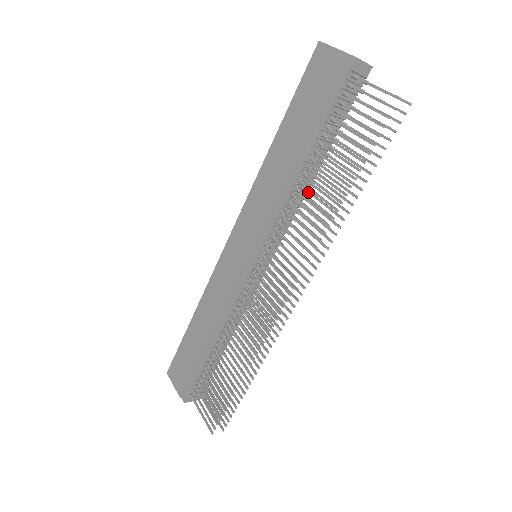
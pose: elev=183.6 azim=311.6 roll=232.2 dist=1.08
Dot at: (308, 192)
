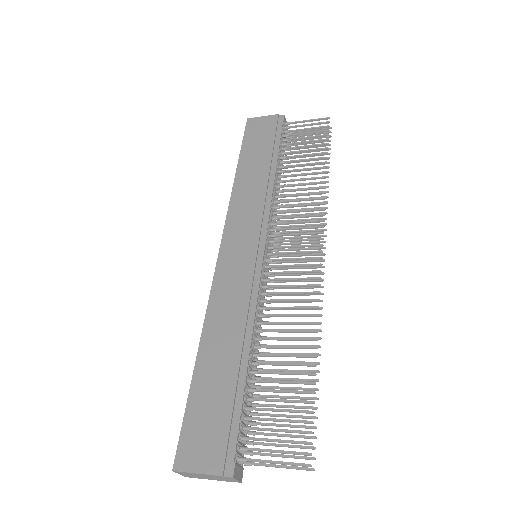
Dot at: occluded
